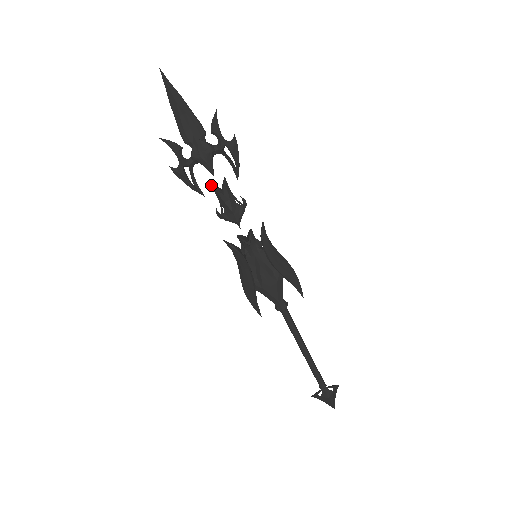
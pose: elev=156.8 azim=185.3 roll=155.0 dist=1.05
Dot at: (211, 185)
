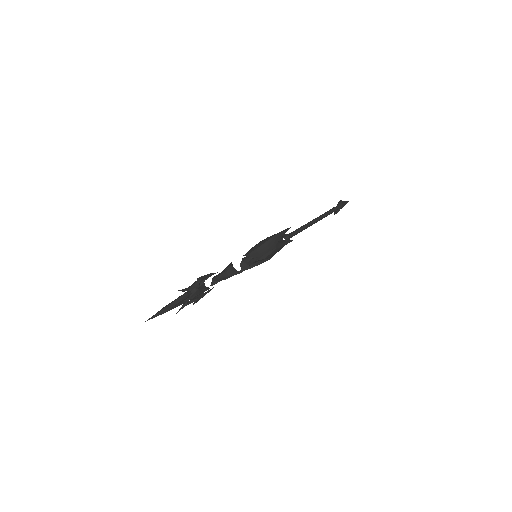
Dot at: occluded
